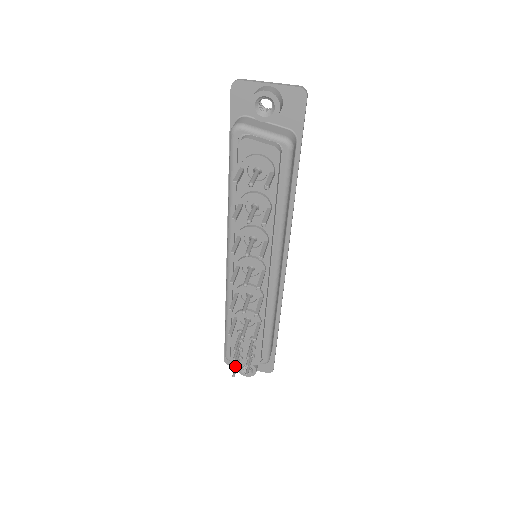
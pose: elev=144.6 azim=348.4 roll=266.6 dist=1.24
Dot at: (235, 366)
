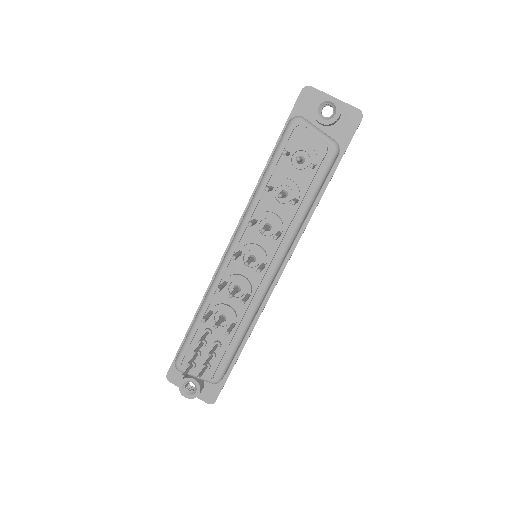
Dot at: (190, 363)
